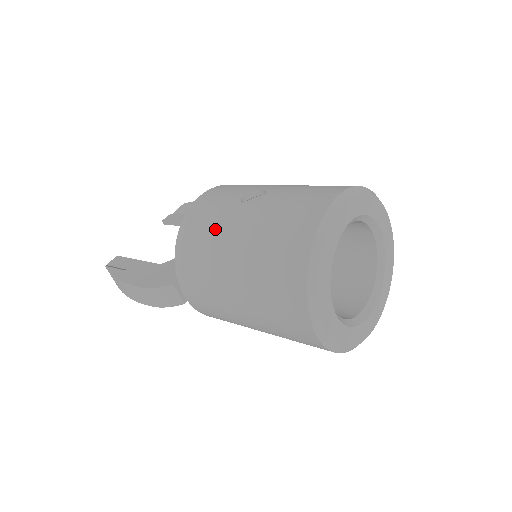
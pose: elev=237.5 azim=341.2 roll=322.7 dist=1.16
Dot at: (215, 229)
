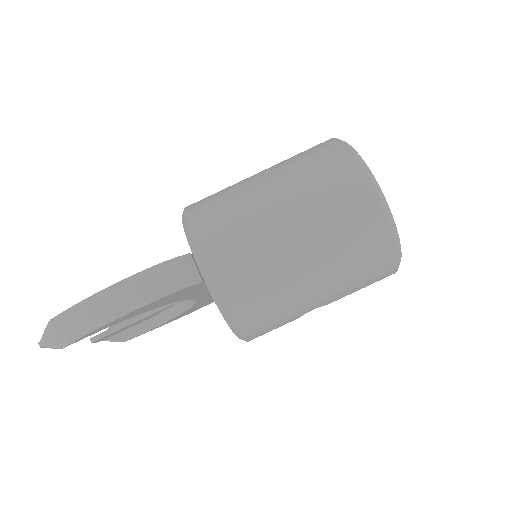
Dot at: (232, 187)
